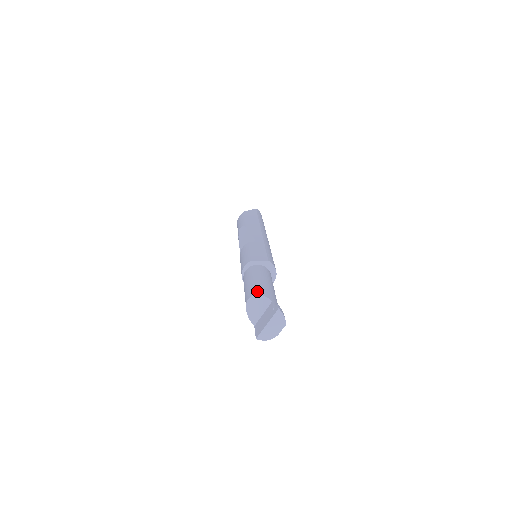
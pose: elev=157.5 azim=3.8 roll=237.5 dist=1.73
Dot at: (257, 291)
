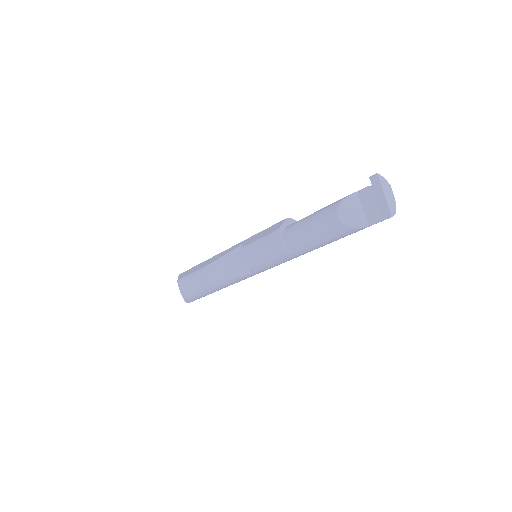
Dot at: (334, 206)
